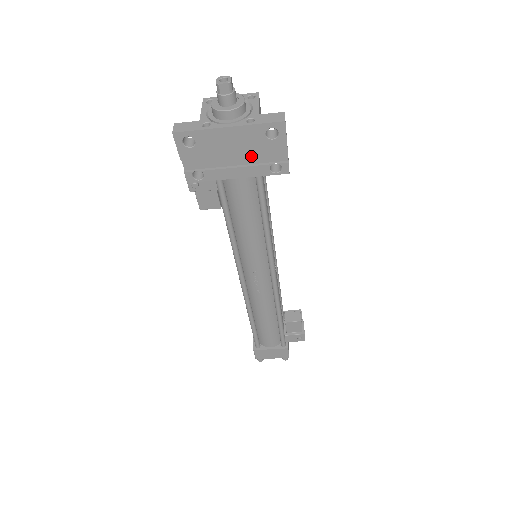
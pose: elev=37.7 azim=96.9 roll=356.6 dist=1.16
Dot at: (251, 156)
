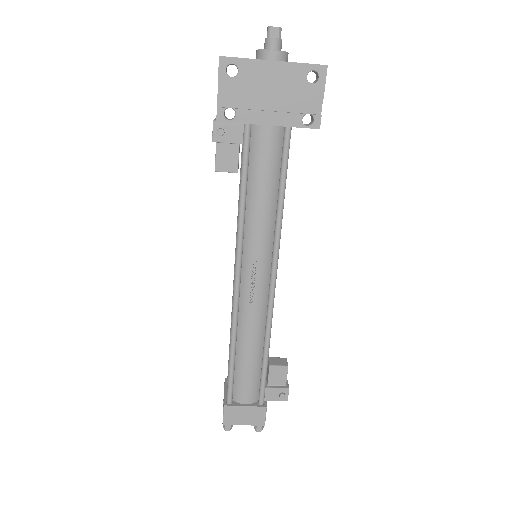
Dot at: (287, 102)
